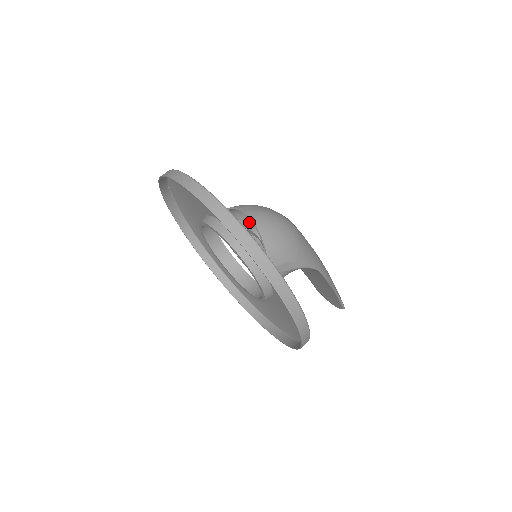
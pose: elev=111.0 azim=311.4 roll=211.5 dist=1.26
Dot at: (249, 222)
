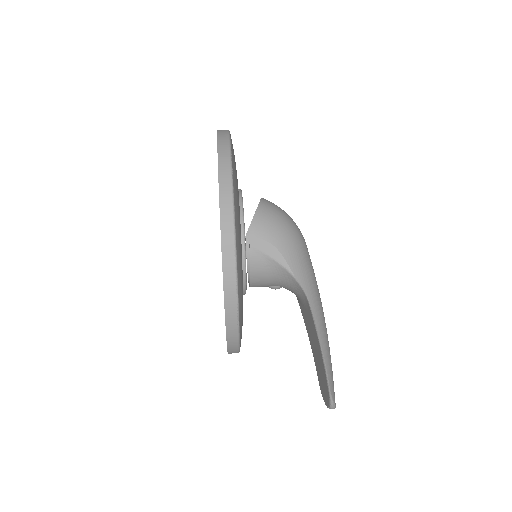
Dot at: occluded
